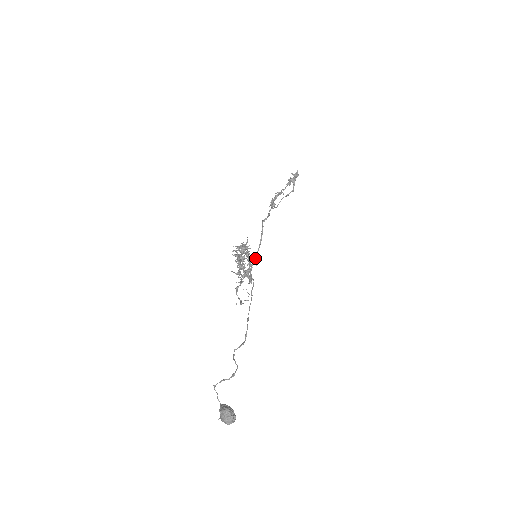
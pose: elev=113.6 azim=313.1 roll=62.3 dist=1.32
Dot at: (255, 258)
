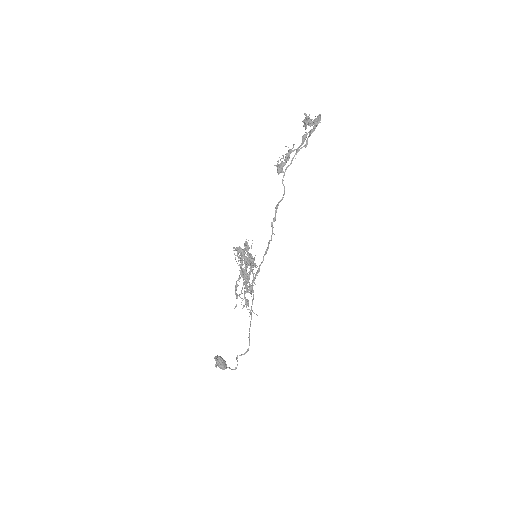
Dot at: occluded
